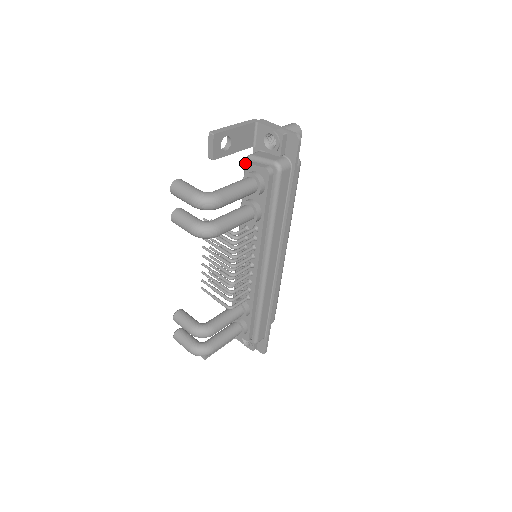
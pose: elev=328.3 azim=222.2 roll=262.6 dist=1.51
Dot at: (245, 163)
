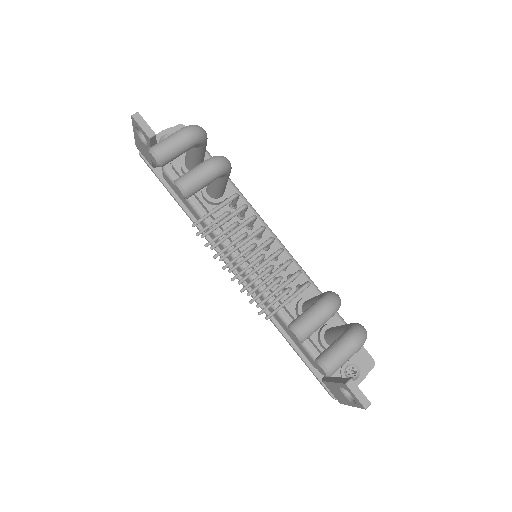
Dot at: (167, 171)
